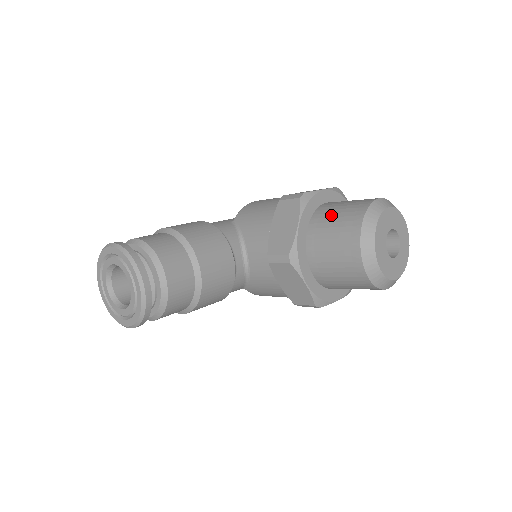
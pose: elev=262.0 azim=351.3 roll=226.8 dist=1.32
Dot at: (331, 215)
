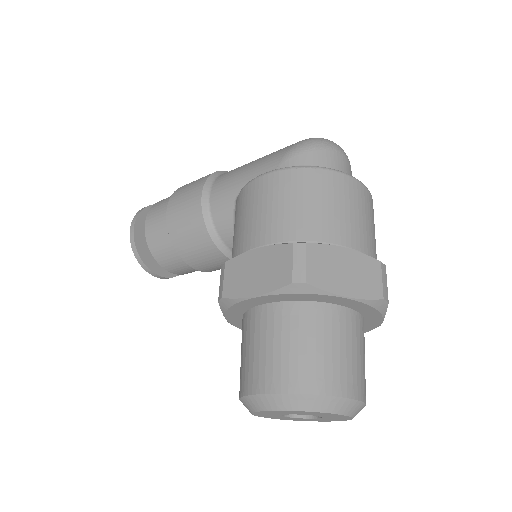
Dot at: (242, 345)
